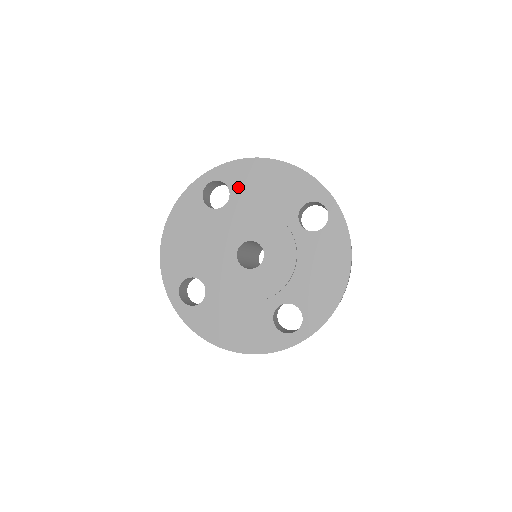
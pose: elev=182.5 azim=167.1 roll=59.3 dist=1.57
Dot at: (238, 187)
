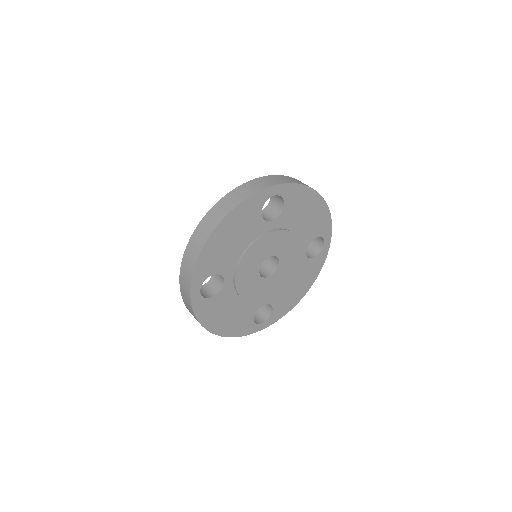
Dot at: (290, 208)
